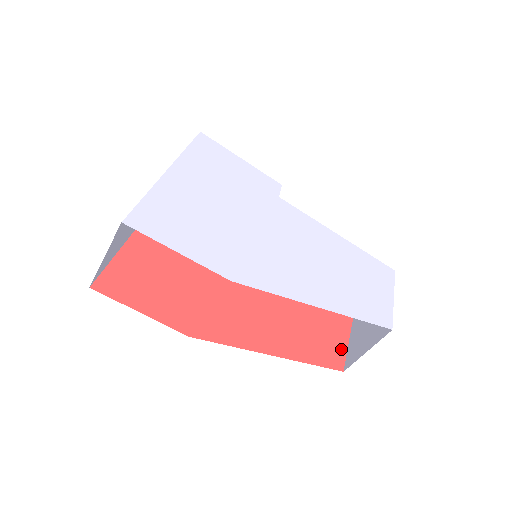
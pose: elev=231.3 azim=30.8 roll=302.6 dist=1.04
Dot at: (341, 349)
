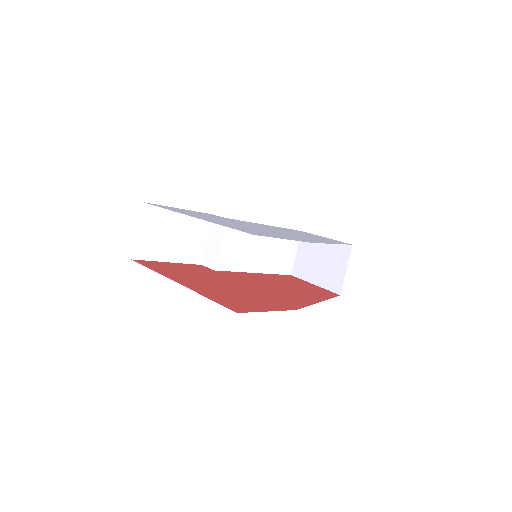
Dot at: (322, 289)
